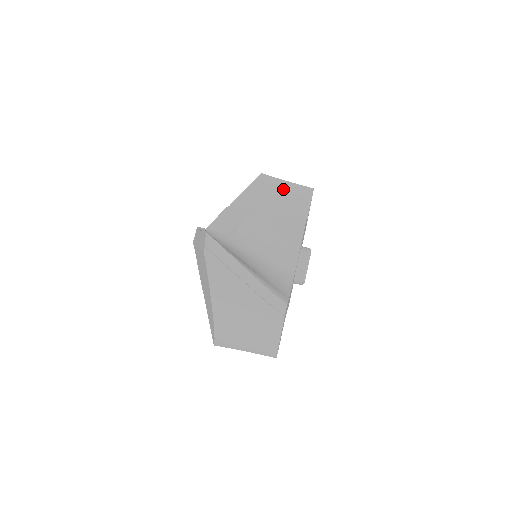
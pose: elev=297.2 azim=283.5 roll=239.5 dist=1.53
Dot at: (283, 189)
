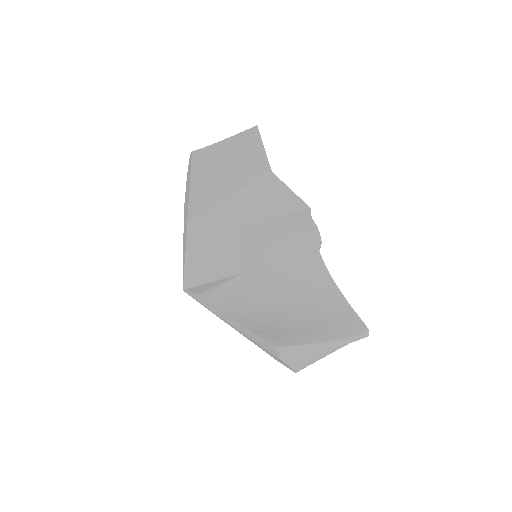
Dot at: (227, 153)
